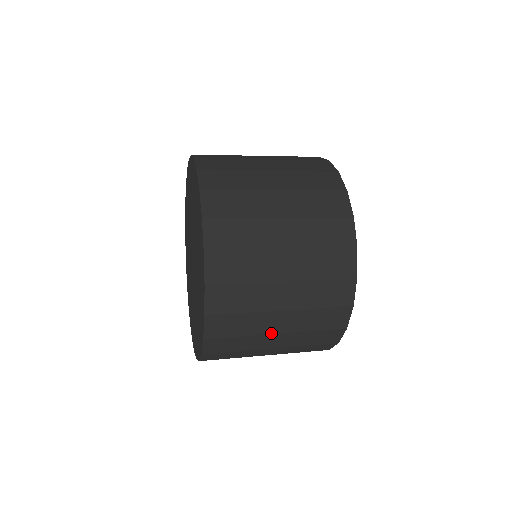
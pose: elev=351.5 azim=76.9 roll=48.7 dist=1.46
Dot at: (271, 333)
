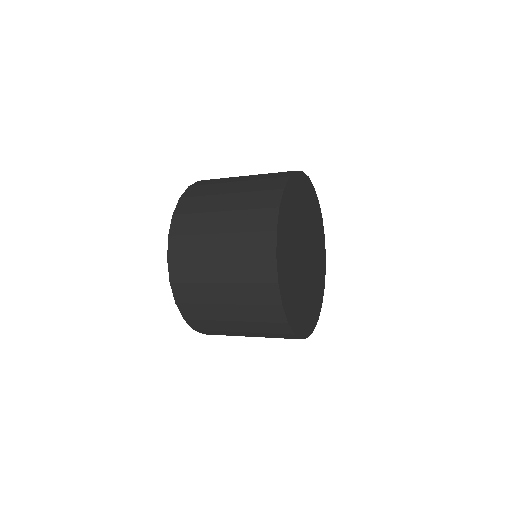
Dot at: (216, 281)
